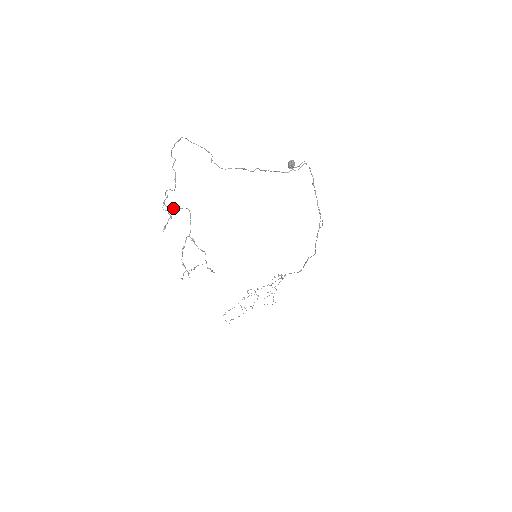
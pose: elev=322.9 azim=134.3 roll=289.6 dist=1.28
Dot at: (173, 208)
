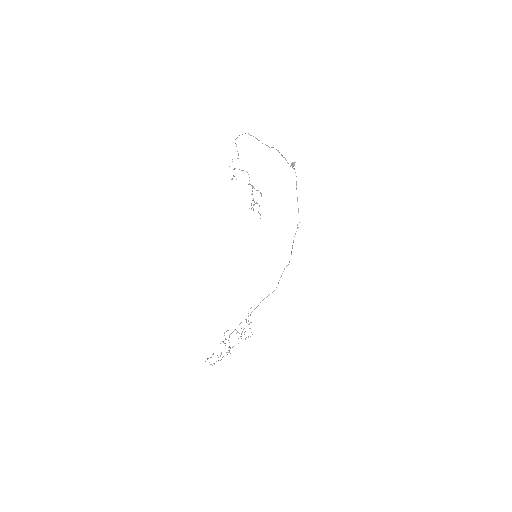
Dot at: occluded
